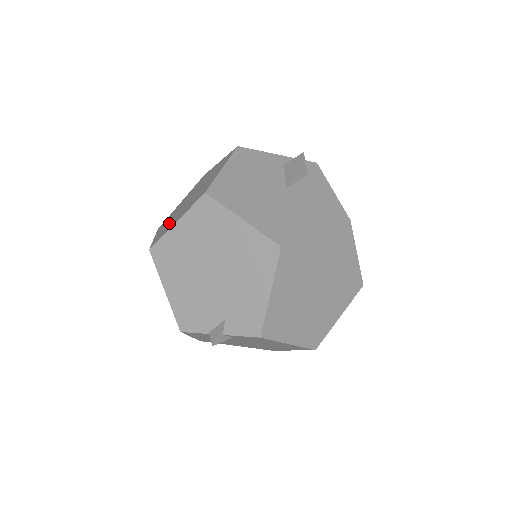
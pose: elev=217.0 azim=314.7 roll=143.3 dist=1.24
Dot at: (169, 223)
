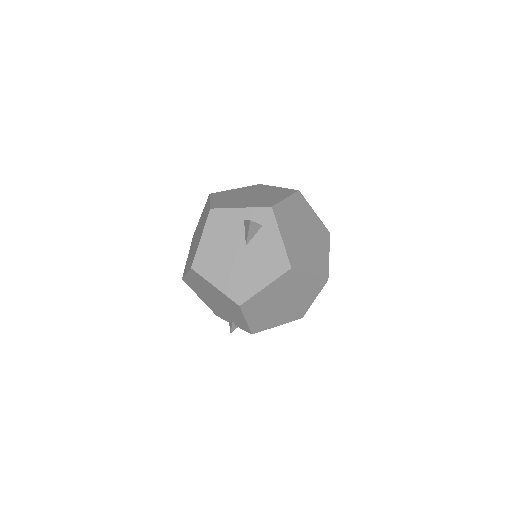
Dot at: (189, 256)
